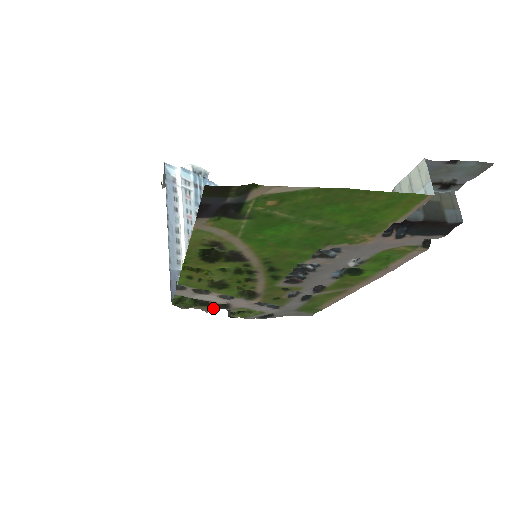
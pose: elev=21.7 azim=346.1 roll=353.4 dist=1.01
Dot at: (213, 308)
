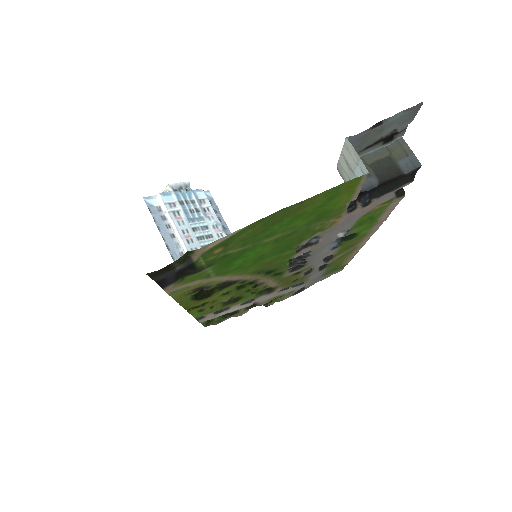
Dot at: (244, 311)
